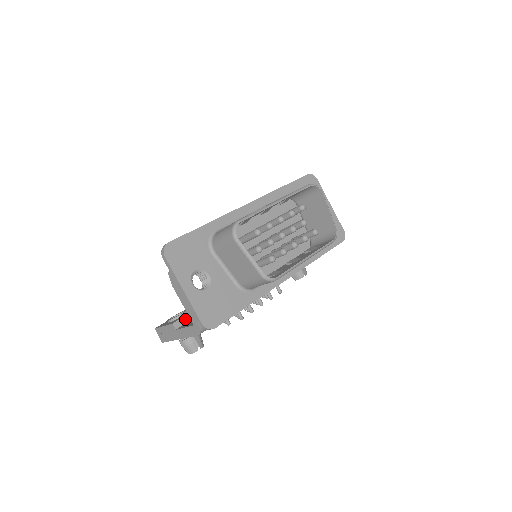
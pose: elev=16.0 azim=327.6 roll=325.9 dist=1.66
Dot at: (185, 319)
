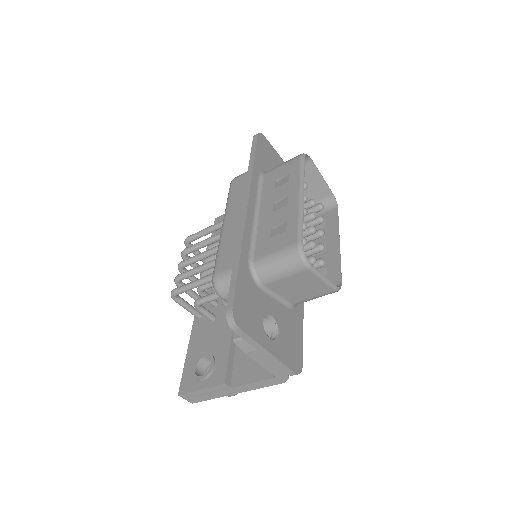
Dot at: (229, 369)
